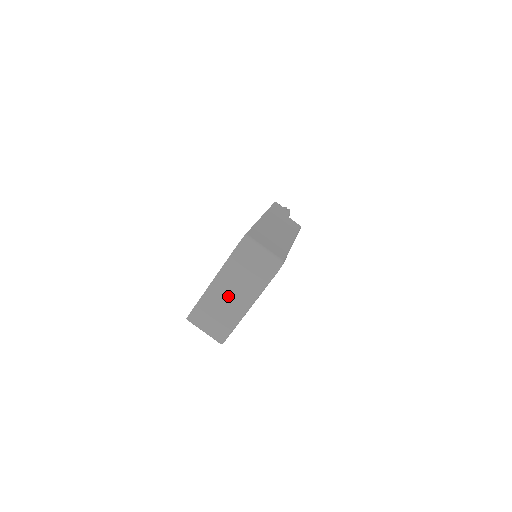
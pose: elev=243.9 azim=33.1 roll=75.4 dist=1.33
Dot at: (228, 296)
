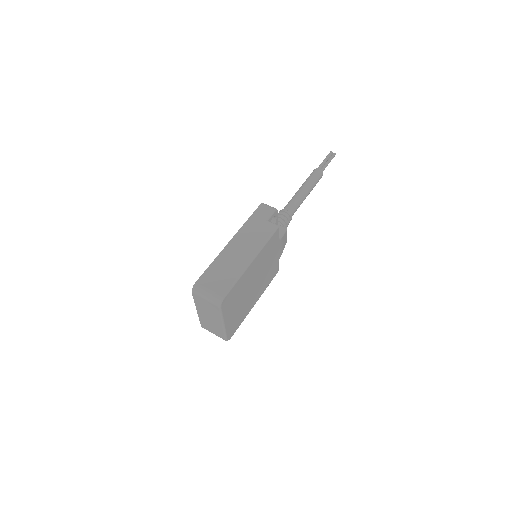
Dot at: (209, 318)
